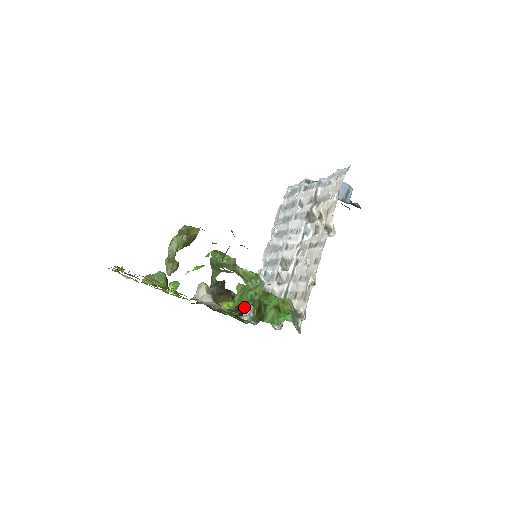
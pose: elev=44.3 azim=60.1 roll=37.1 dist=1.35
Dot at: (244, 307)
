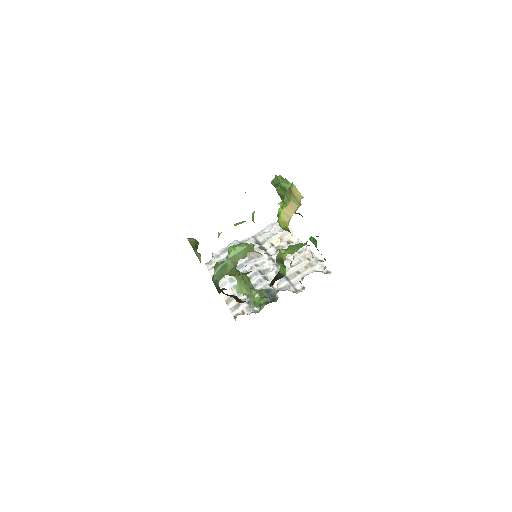
Dot at: occluded
